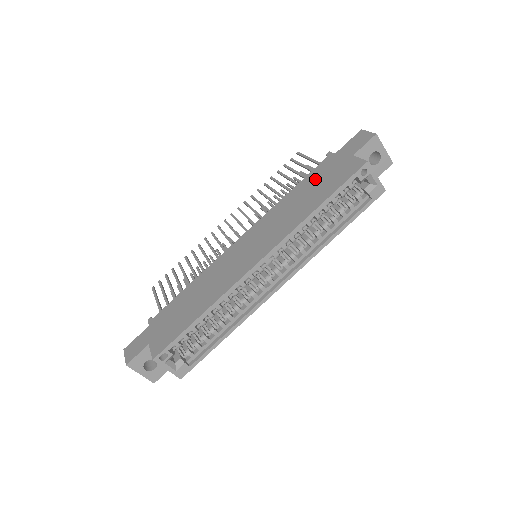
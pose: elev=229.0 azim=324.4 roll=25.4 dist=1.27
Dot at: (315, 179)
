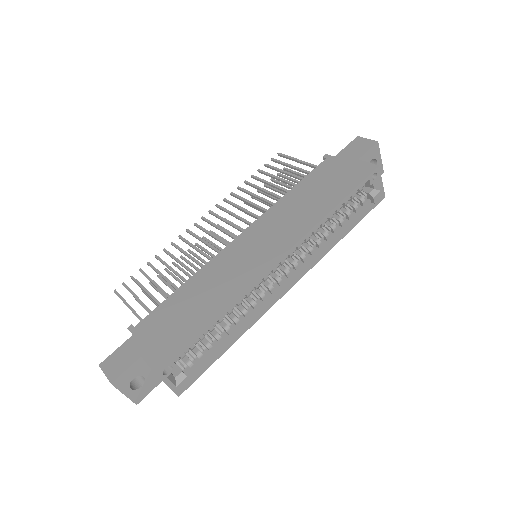
Dot at: (319, 179)
